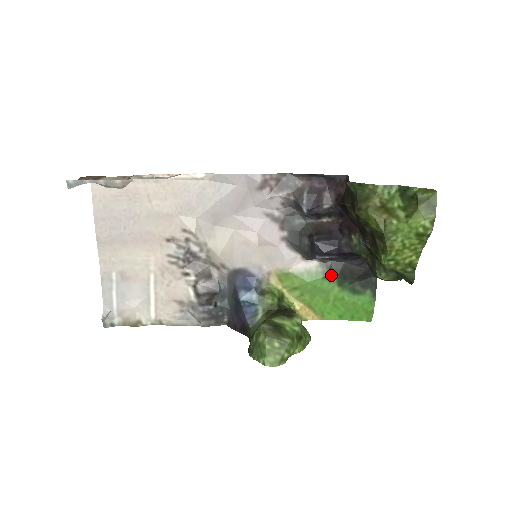
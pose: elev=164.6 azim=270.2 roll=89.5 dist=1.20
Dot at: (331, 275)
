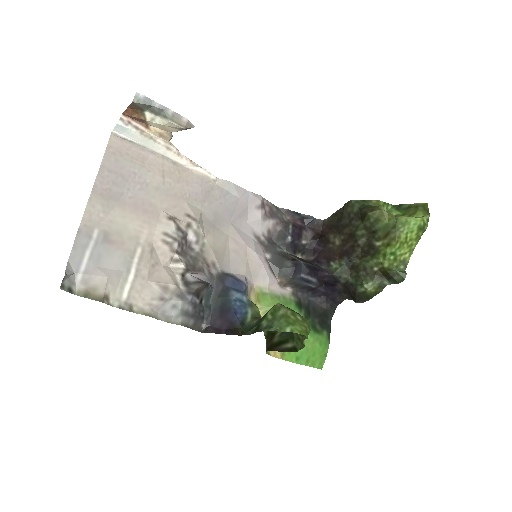
Dot at: (300, 306)
